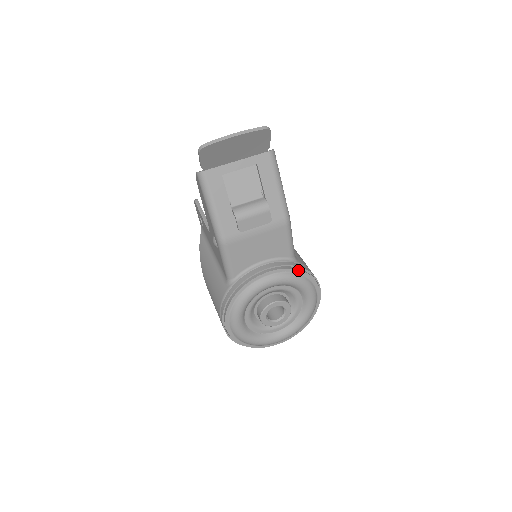
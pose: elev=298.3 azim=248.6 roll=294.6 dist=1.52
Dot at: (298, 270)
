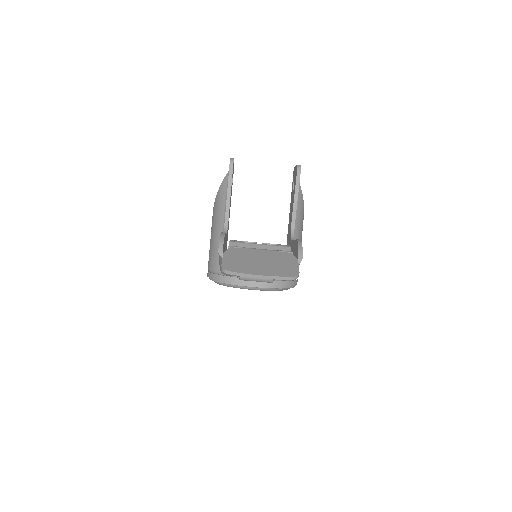
Dot at: (281, 288)
